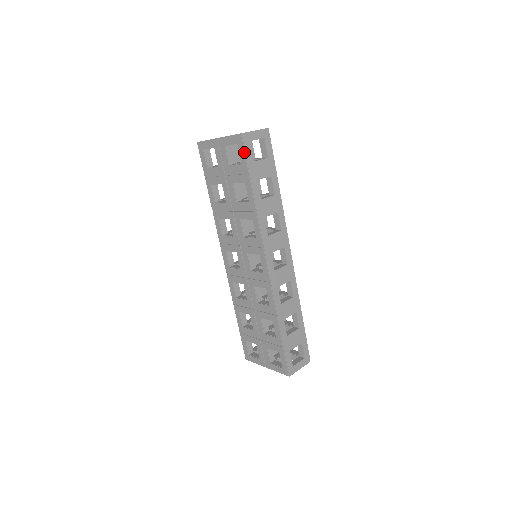
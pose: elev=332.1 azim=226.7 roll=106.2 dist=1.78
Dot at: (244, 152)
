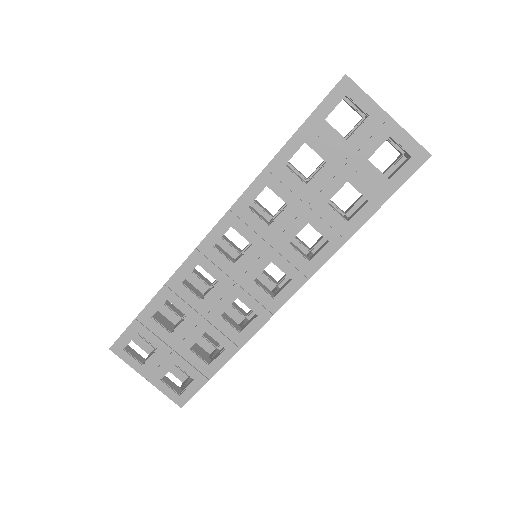
Dot at: (411, 175)
